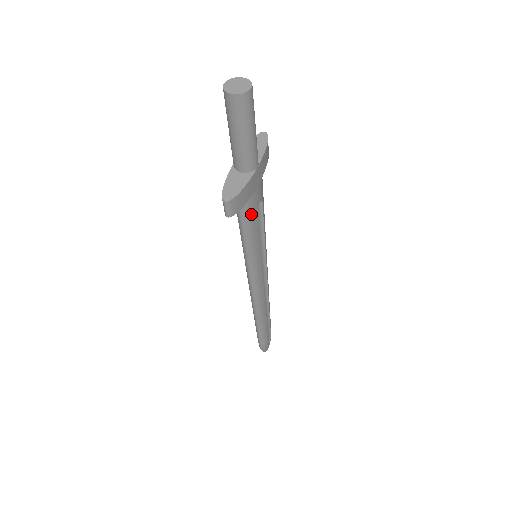
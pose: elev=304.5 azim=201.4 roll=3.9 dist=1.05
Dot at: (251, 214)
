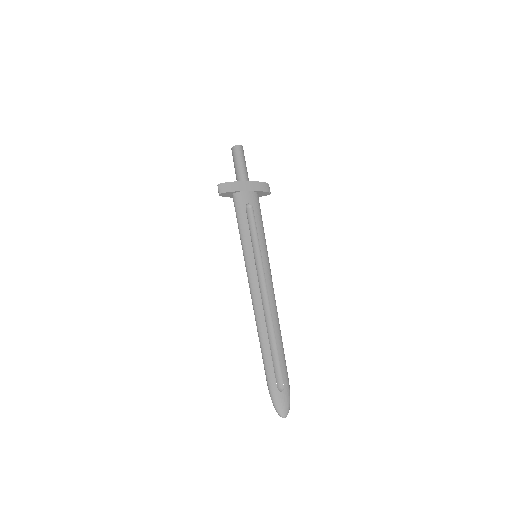
Dot at: (240, 206)
